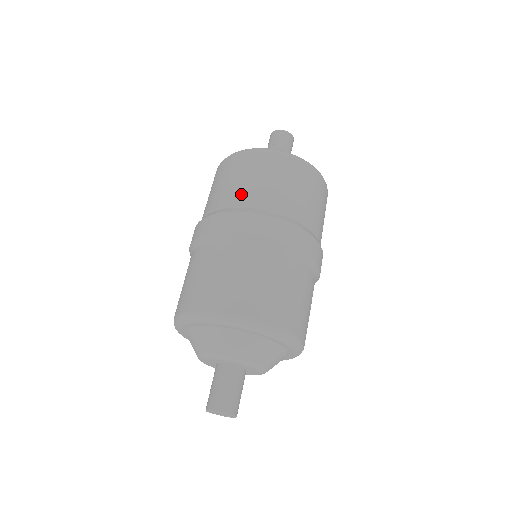
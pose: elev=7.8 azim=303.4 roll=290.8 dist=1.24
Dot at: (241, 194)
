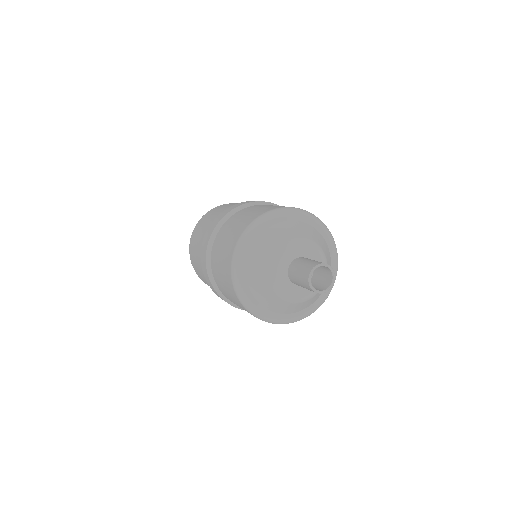
Dot at: occluded
